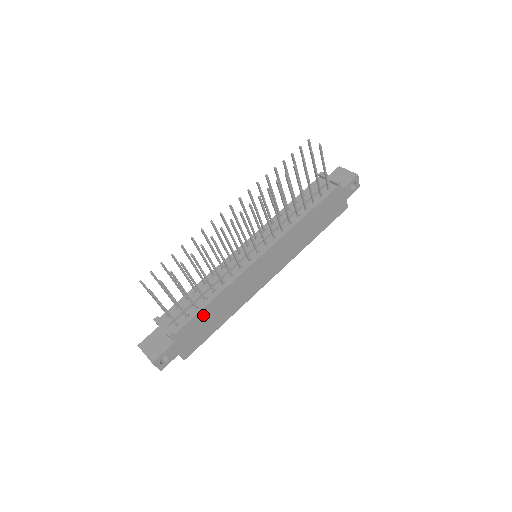
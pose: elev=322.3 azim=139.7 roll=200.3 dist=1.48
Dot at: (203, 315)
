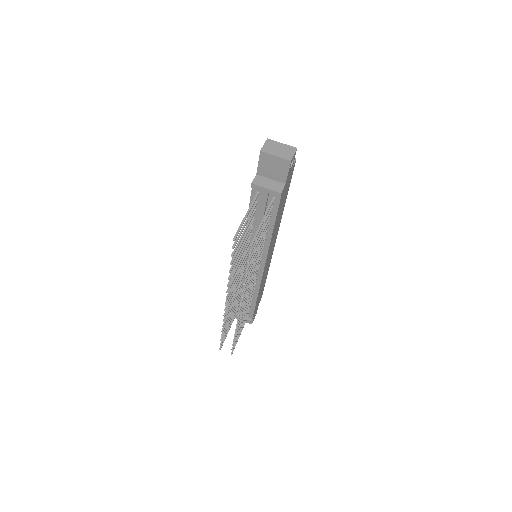
Dot at: (257, 301)
